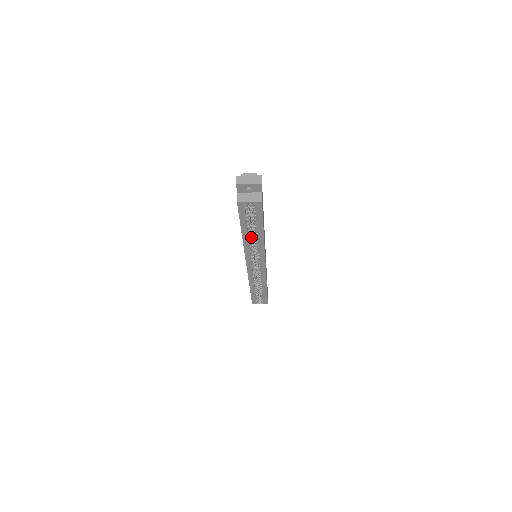
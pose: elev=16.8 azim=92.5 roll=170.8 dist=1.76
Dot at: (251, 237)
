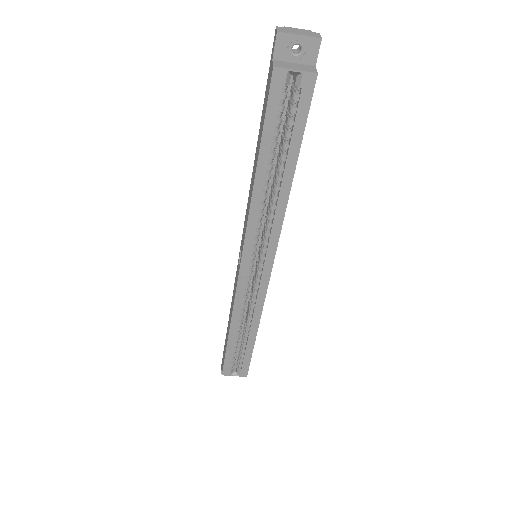
Dot at: (267, 187)
